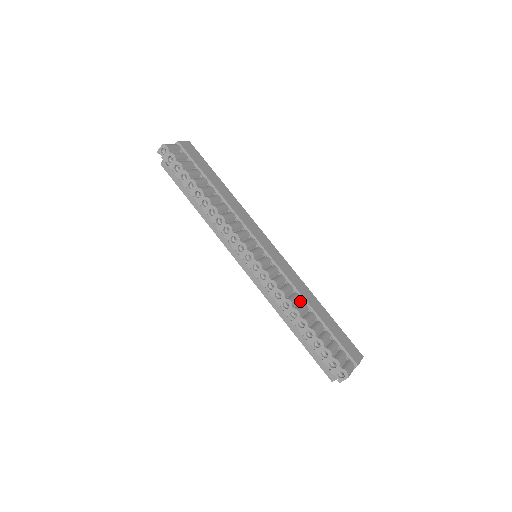
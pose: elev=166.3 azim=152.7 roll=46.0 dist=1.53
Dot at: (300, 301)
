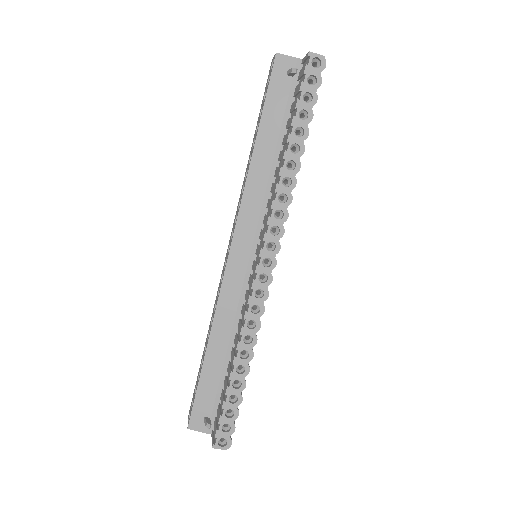
Dot at: occluded
